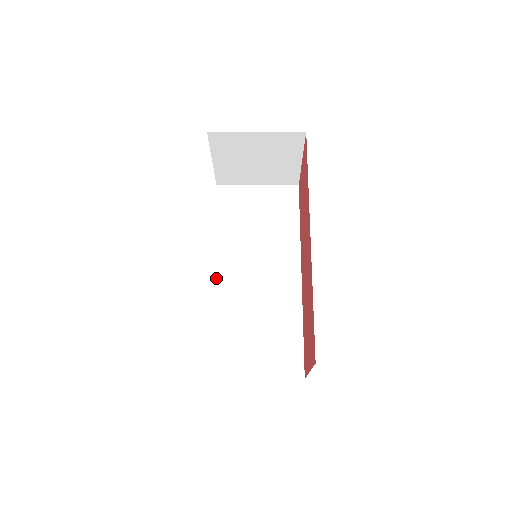
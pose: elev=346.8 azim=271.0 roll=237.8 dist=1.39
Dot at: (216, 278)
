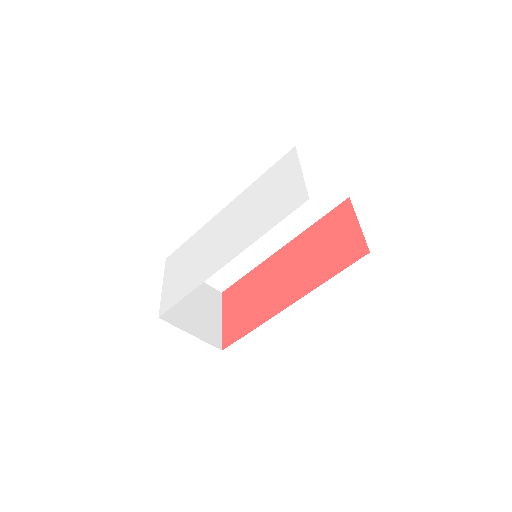
Dot at: occluded
